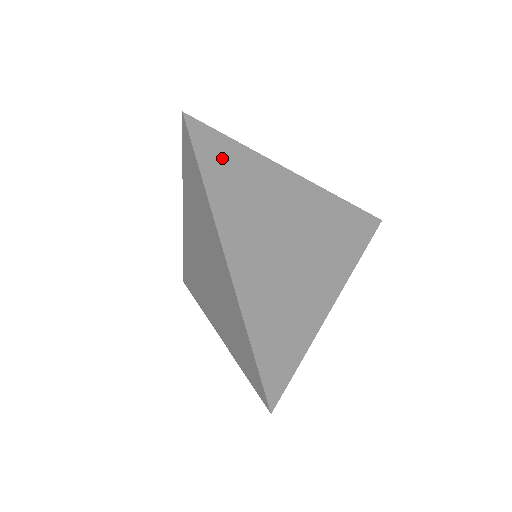
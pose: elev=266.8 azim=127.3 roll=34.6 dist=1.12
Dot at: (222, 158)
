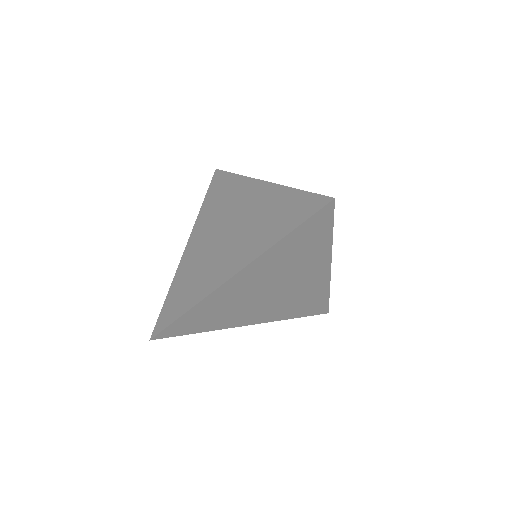
Dot at: (191, 323)
